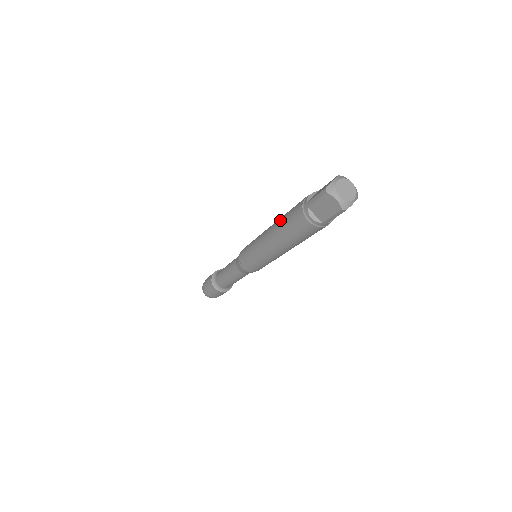
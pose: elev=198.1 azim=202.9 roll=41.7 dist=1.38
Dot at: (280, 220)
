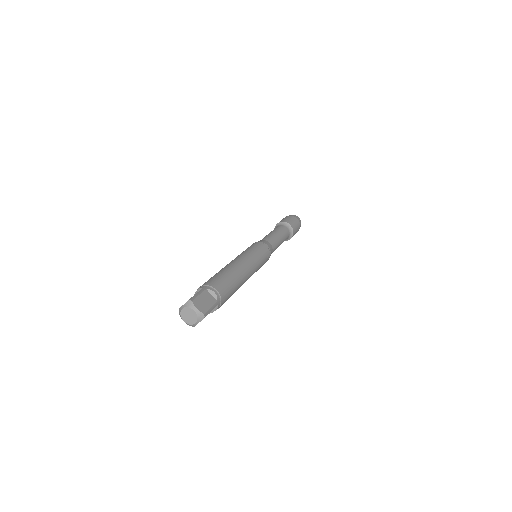
Dot at: occluded
